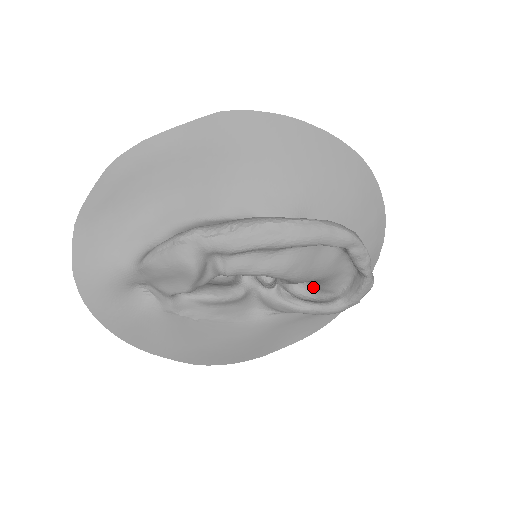
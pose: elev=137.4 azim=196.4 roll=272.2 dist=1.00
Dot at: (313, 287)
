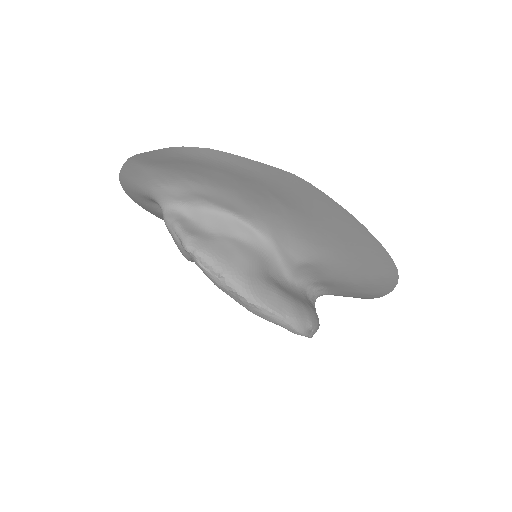
Dot at: occluded
